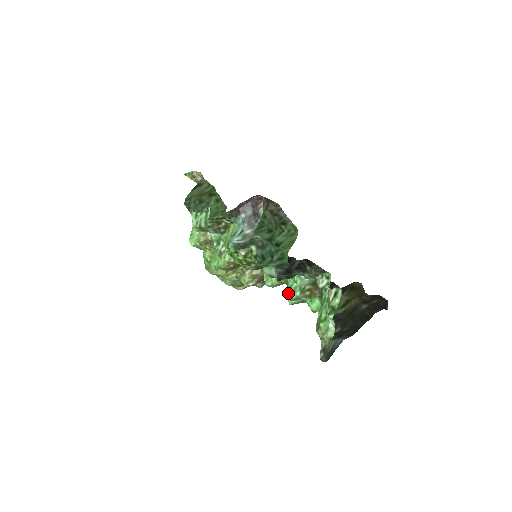
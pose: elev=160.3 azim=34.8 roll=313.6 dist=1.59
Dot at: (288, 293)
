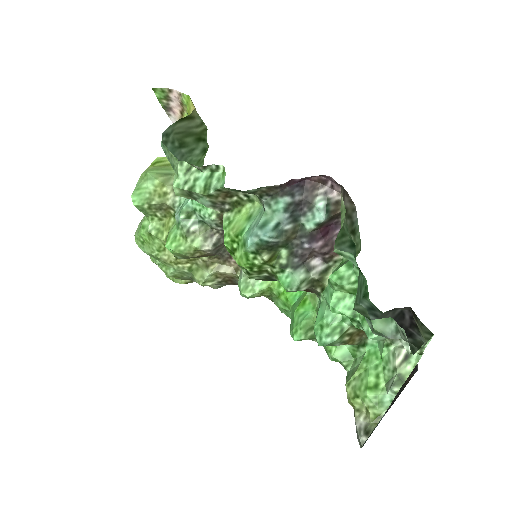
Dot at: (317, 332)
